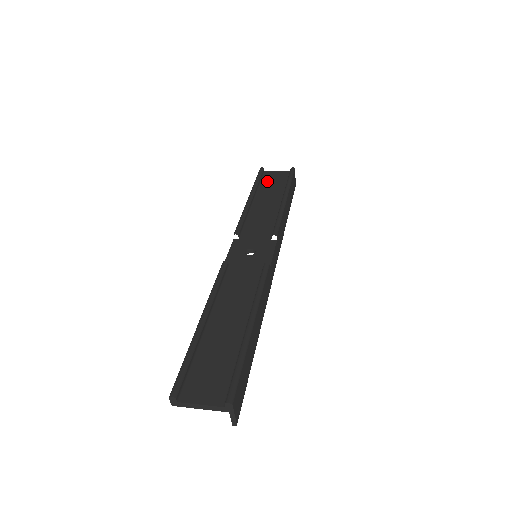
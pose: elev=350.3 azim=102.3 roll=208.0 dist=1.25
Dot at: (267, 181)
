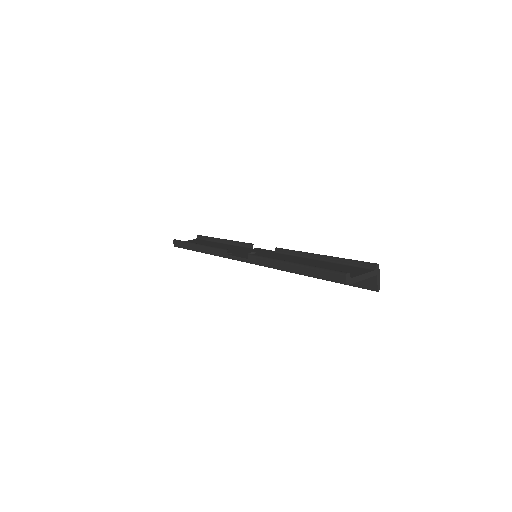
Dot at: occluded
